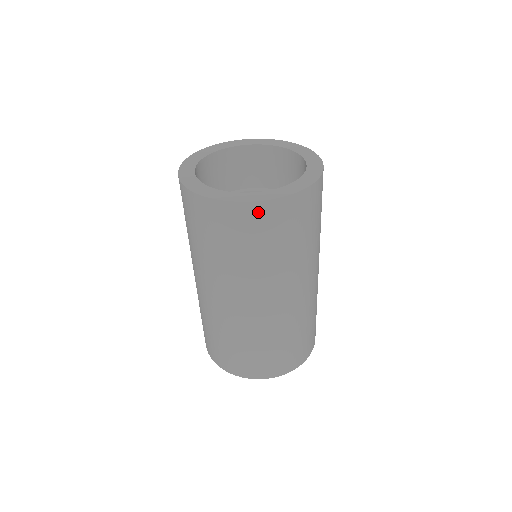
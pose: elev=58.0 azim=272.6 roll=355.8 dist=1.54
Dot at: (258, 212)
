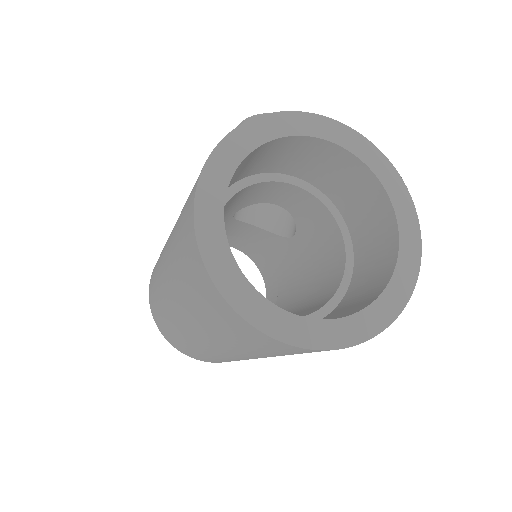
Dot at: (293, 349)
